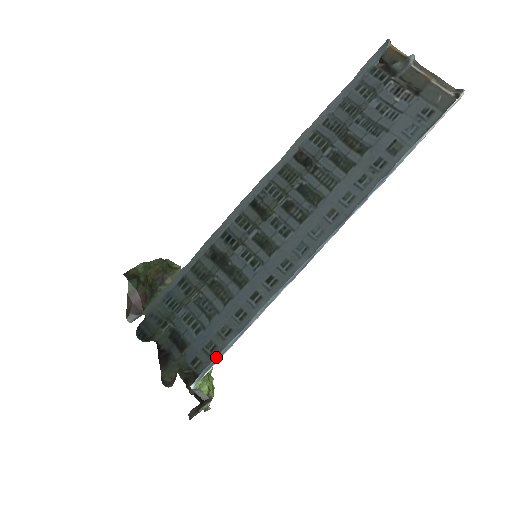
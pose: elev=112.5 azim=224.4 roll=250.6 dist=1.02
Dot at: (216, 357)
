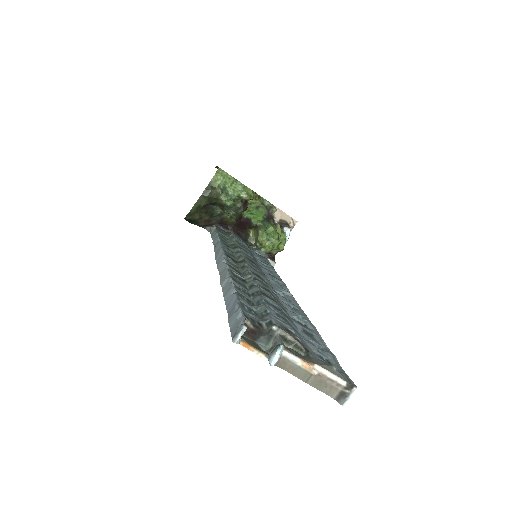
Dot at: occluded
